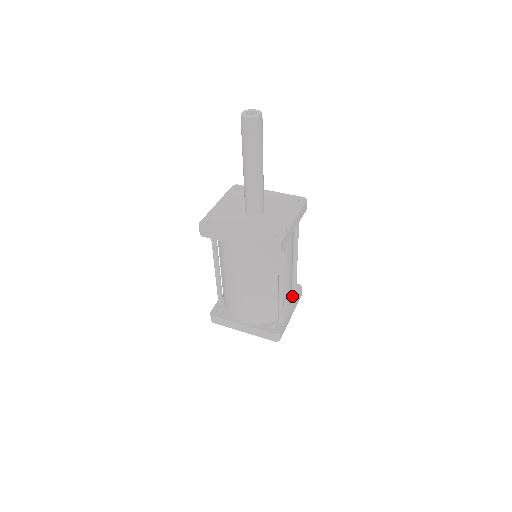
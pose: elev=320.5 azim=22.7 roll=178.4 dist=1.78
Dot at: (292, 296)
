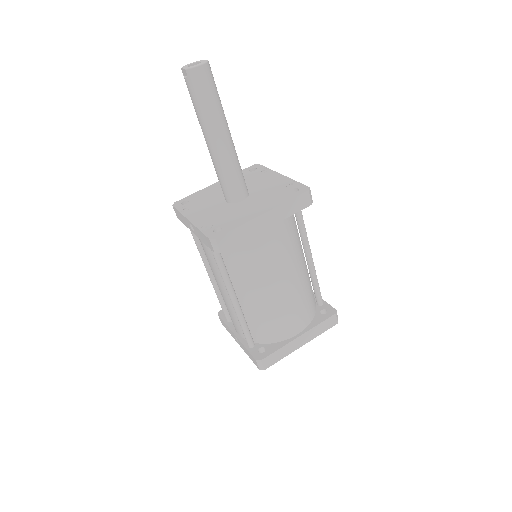
Dot at: occluded
